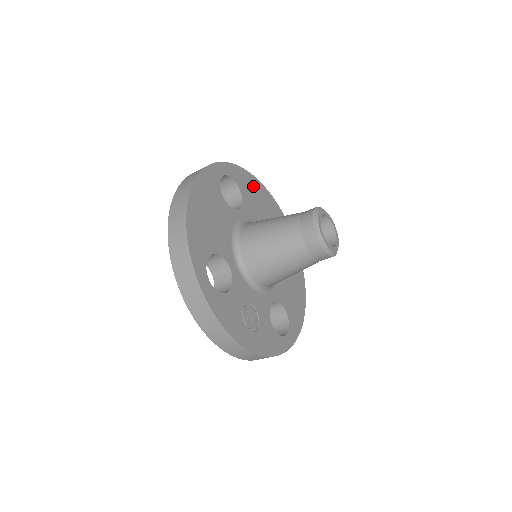
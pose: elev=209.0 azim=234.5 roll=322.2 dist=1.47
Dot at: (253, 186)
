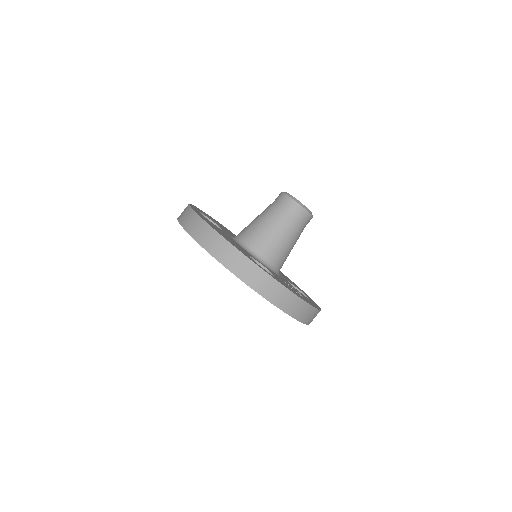
Dot at: (210, 217)
